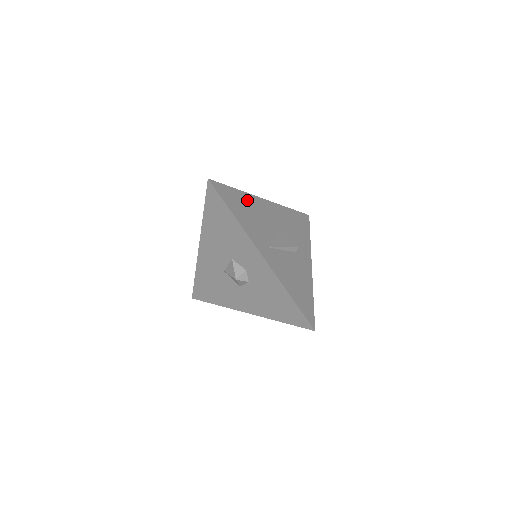
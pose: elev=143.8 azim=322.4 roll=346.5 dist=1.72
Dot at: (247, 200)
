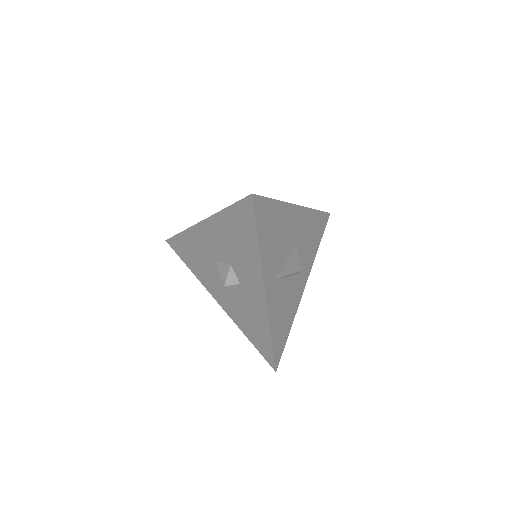
Dot at: (280, 214)
